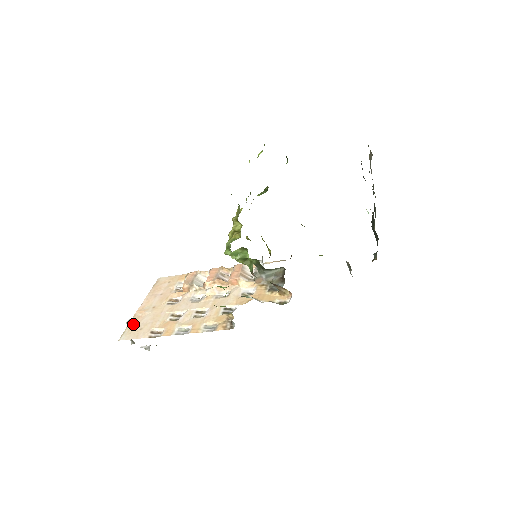
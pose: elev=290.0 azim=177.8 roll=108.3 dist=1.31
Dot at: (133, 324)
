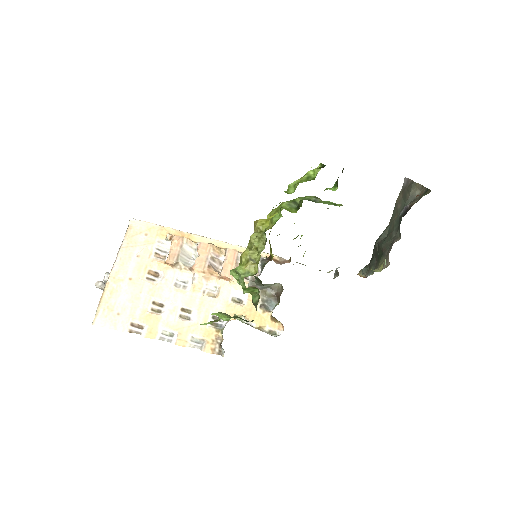
Dot at: (108, 301)
